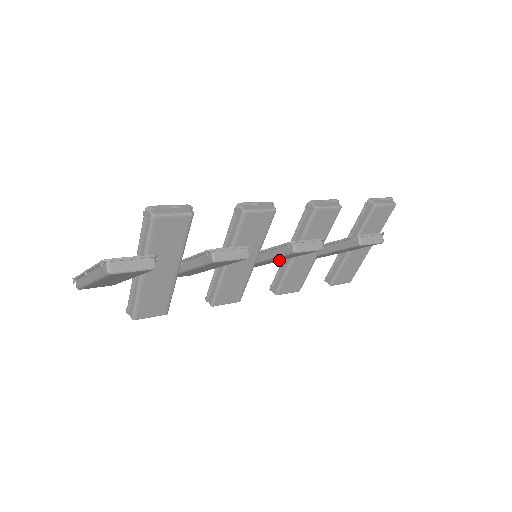
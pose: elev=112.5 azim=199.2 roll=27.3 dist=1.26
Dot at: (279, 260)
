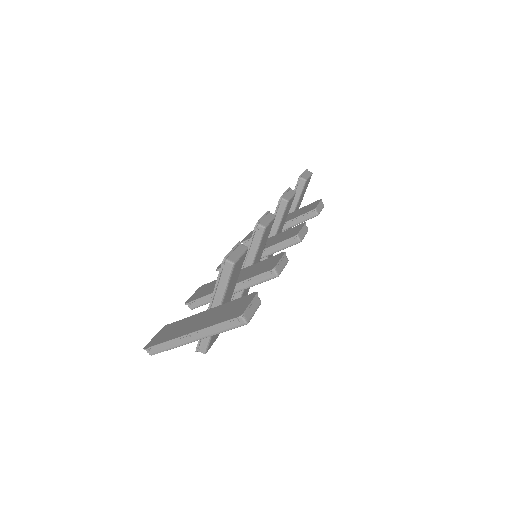
Dot at: occluded
